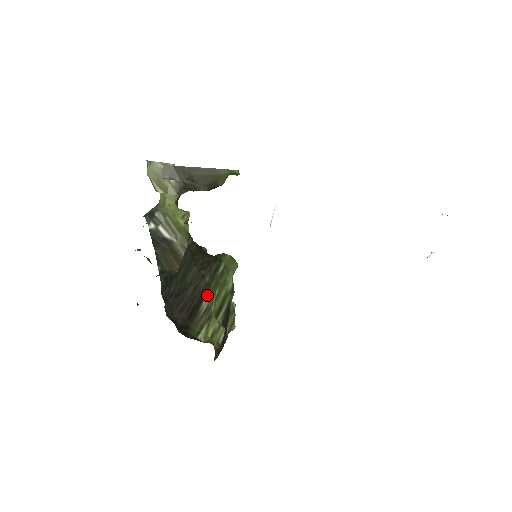
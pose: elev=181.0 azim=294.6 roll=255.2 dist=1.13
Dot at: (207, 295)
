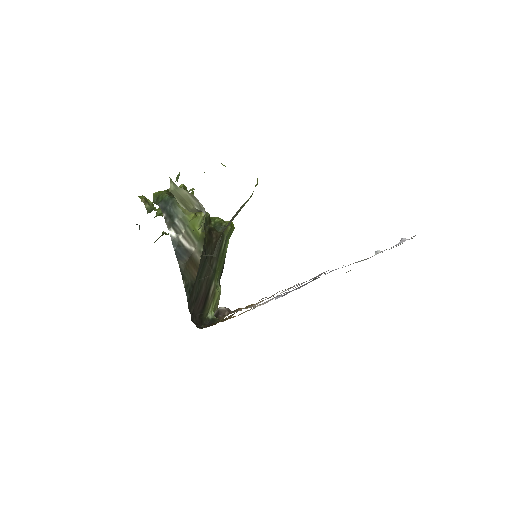
Dot at: (214, 280)
